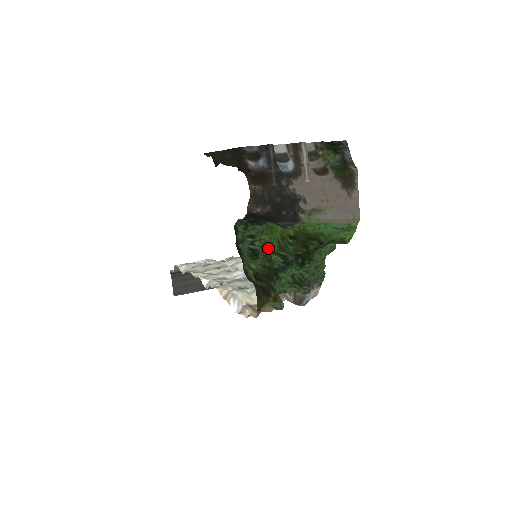
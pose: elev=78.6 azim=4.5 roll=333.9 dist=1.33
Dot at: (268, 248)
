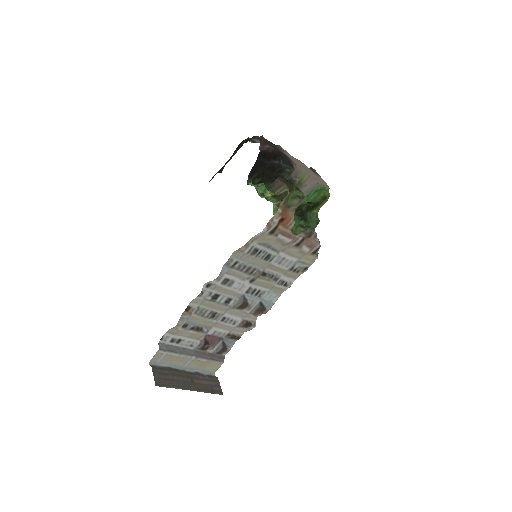
Dot at: occluded
